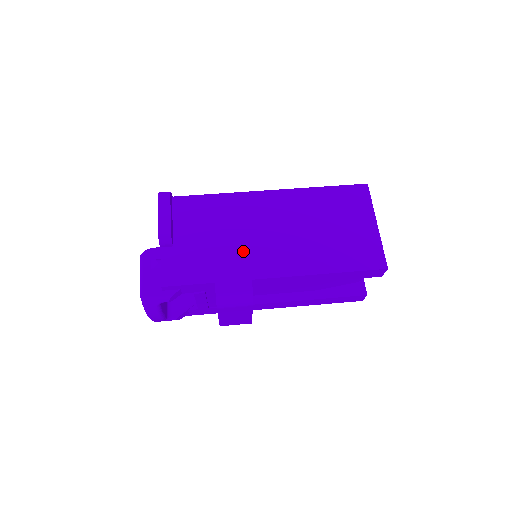
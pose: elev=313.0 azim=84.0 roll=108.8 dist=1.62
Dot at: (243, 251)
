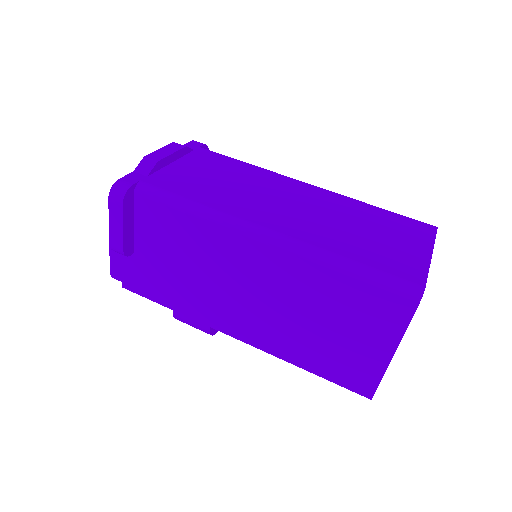
Dot at: (208, 296)
